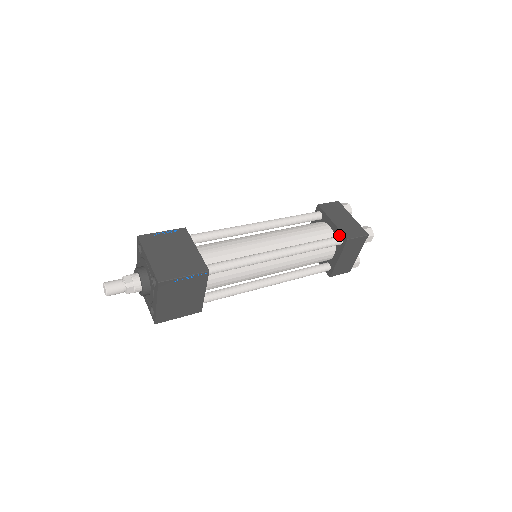
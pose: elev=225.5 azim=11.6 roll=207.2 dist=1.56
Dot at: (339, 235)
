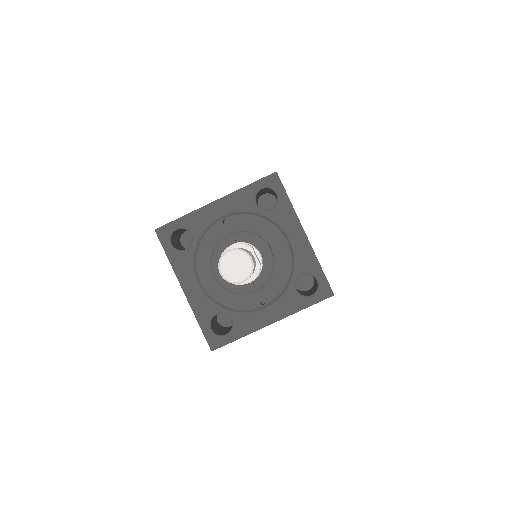
Dot at: occluded
